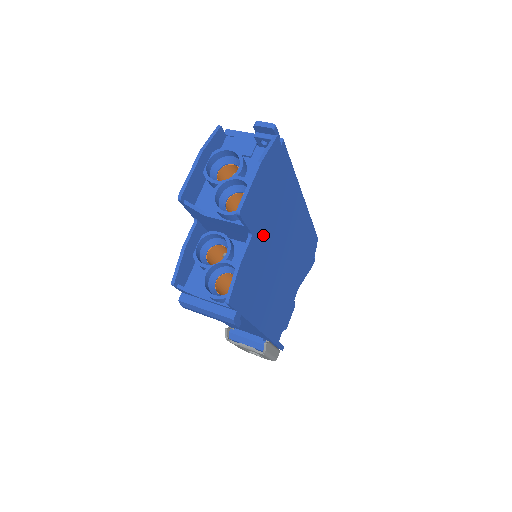
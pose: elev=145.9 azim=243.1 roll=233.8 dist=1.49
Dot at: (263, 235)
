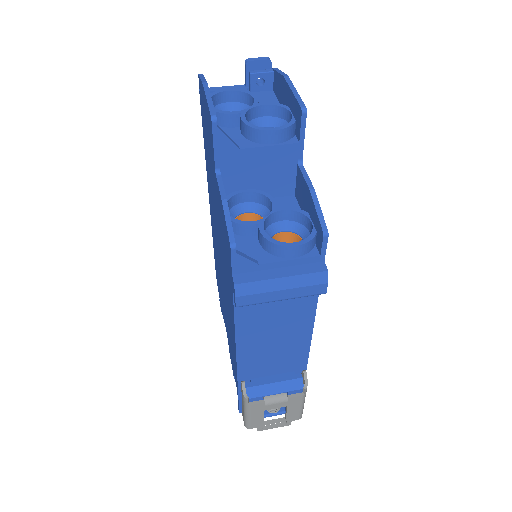
Dot at: occluded
